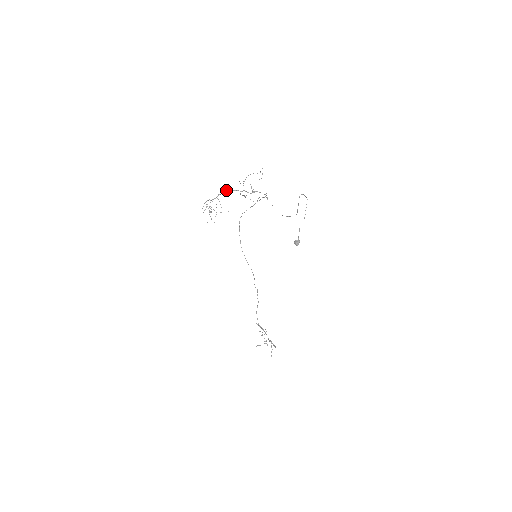
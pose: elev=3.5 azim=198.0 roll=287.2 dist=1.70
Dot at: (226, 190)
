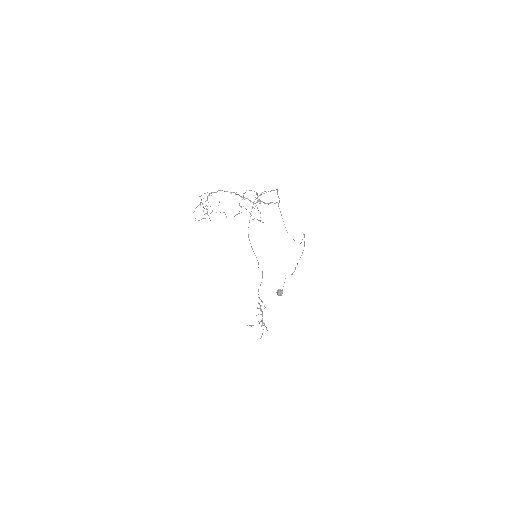
Dot at: (226, 191)
